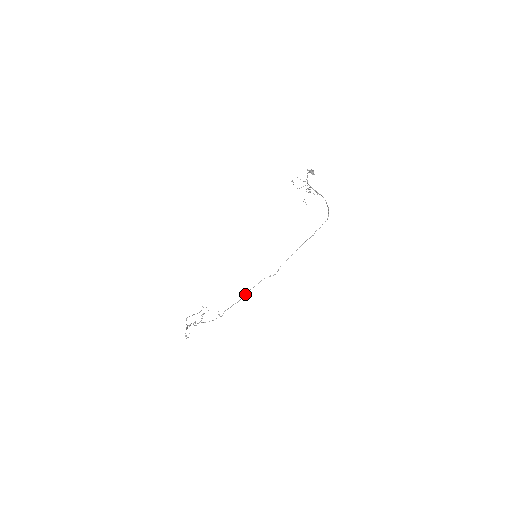
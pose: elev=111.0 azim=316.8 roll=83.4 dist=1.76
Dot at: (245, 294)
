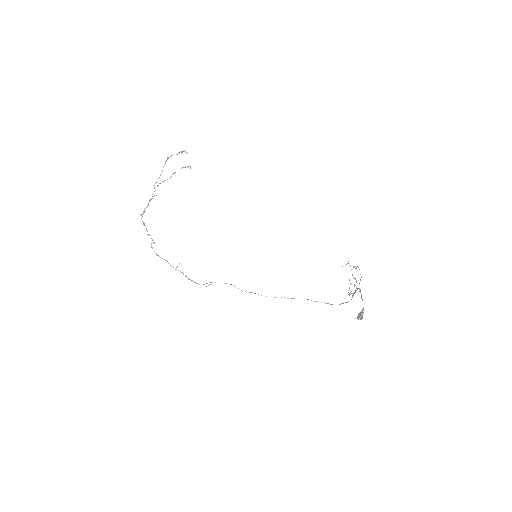
Dot at: occluded
